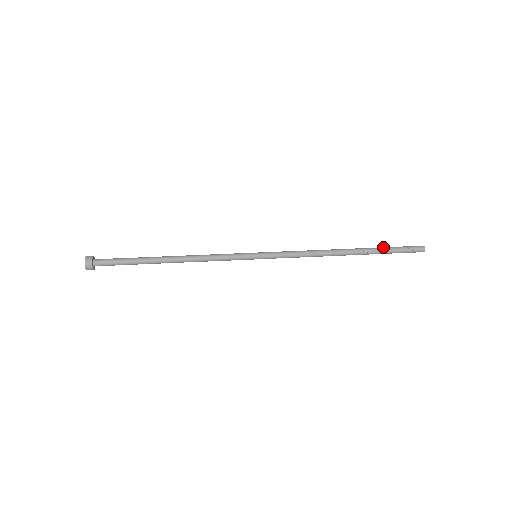
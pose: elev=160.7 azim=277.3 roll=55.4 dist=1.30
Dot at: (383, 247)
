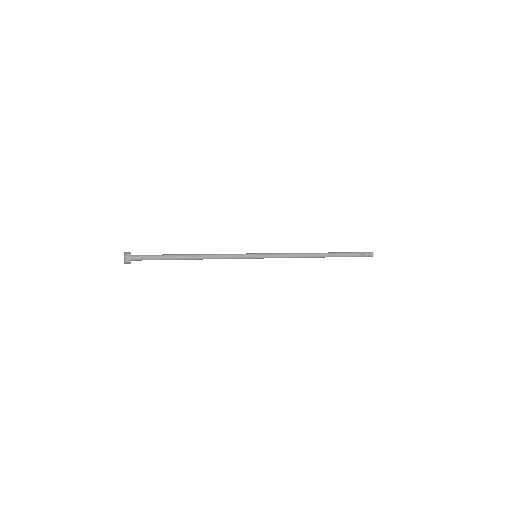
Dot at: (346, 253)
